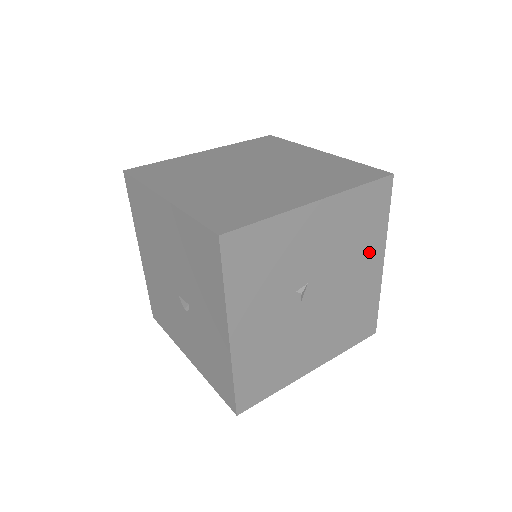
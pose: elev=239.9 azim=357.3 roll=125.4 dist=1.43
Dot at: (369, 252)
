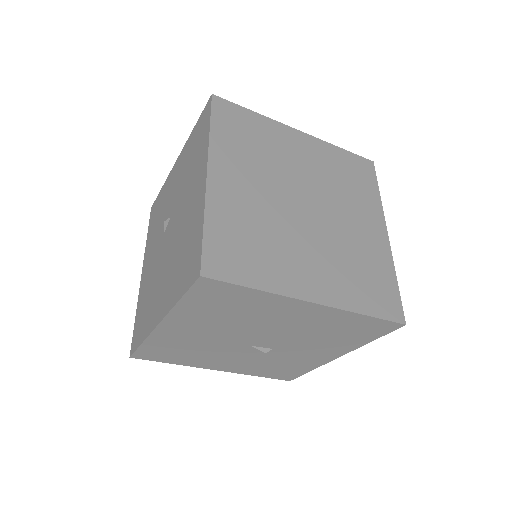
Dot at: occluded
